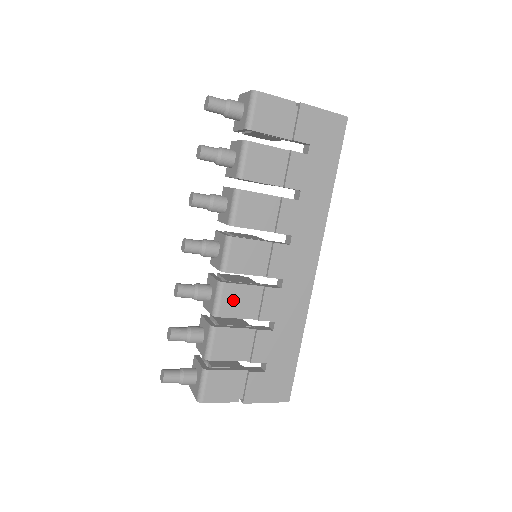
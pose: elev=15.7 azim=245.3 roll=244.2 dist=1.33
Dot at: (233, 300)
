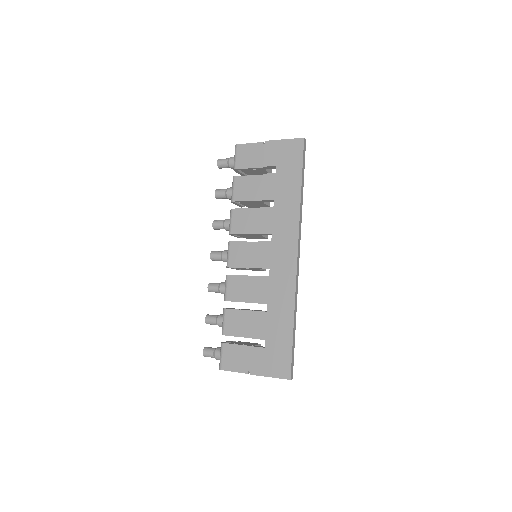
Dot at: (235, 288)
